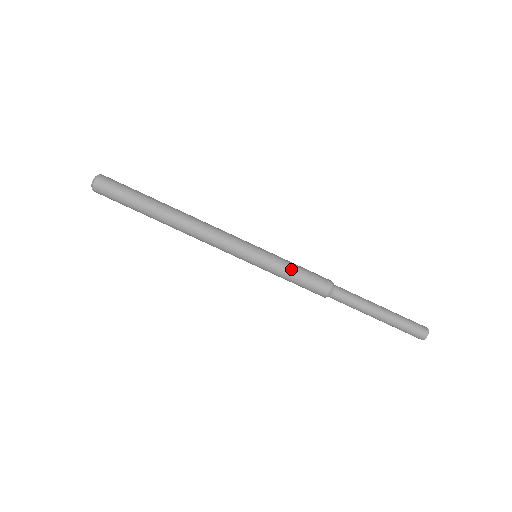
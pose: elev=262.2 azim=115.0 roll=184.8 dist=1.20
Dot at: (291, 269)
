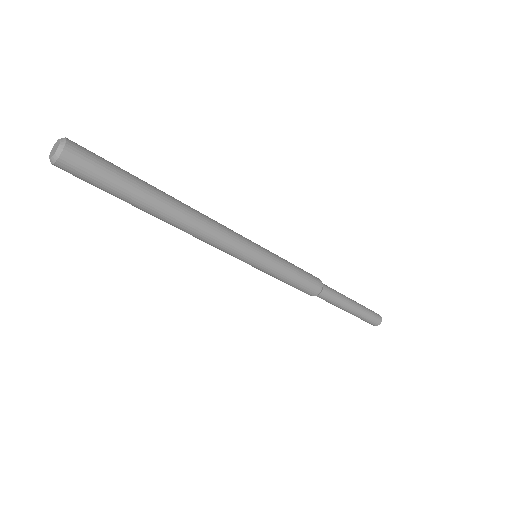
Dot at: occluded
